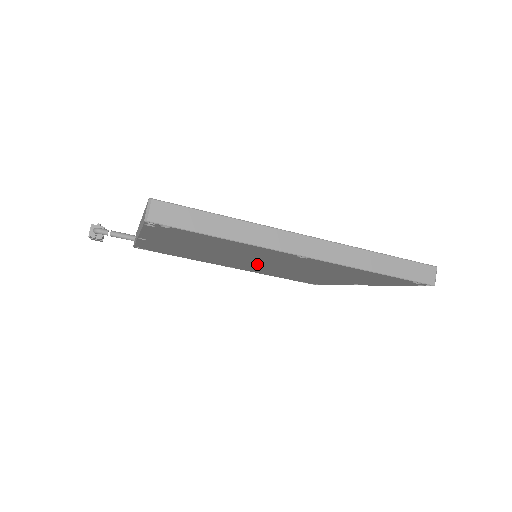
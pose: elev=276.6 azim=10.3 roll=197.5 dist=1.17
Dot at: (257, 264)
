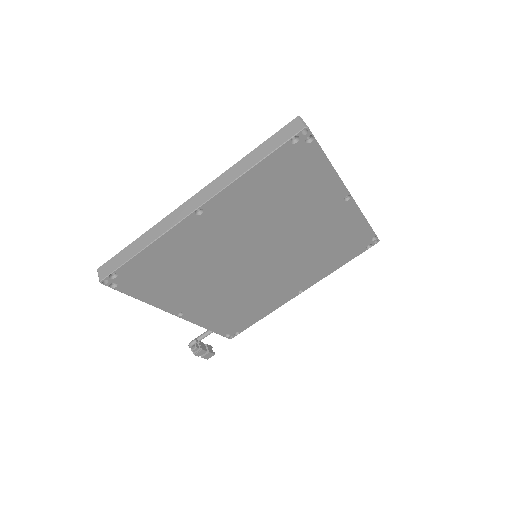
Dot at: (265, 261)
